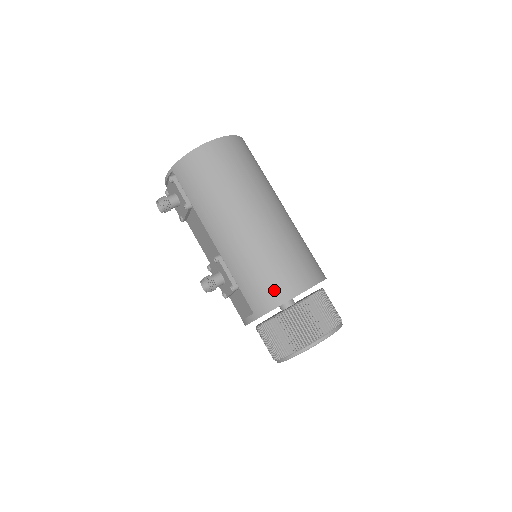
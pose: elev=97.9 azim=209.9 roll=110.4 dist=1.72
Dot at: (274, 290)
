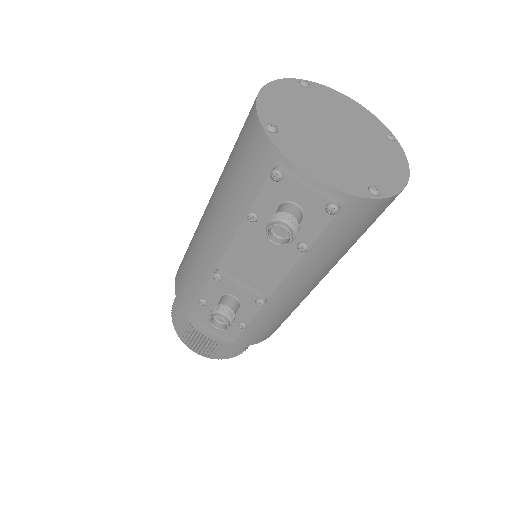
Dot at: (273, 331)
